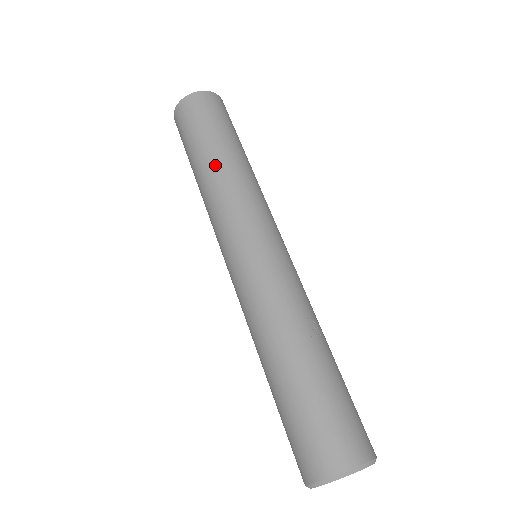
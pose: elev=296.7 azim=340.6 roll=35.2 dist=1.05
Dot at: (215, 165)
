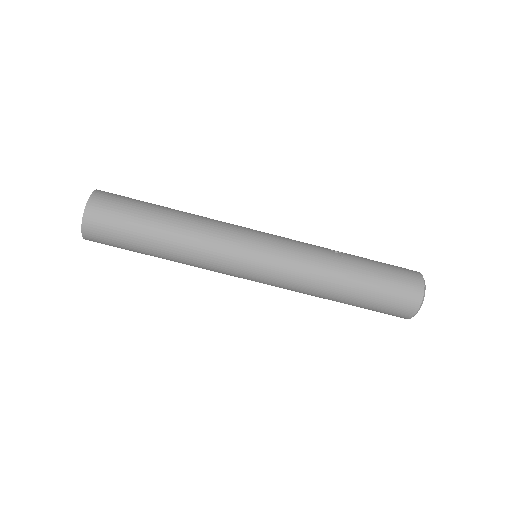
Dot at: (175, 234)
